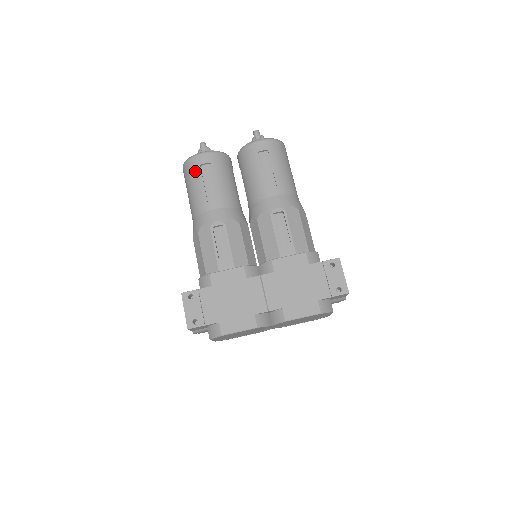
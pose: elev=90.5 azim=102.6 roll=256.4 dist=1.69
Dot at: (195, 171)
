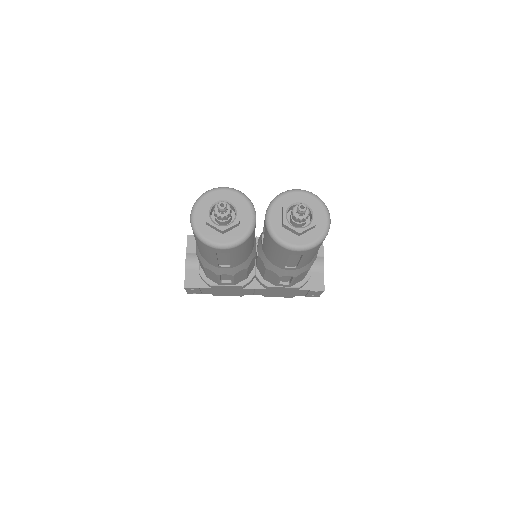
Dot at: (209, 252)
